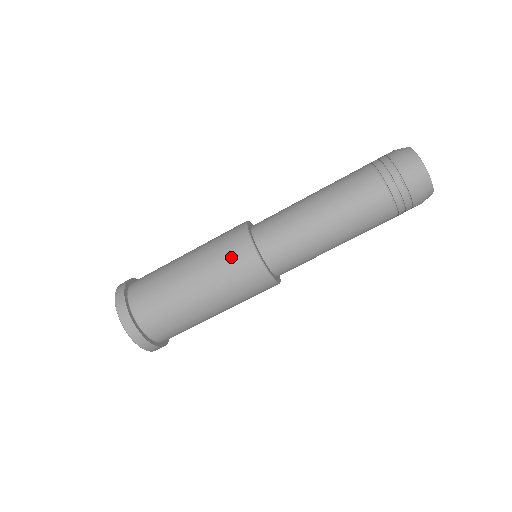
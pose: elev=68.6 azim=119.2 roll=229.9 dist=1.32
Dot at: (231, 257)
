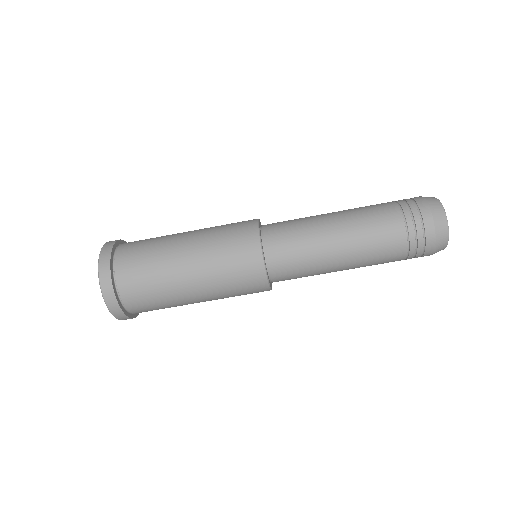
Dot at: (233, 237)
